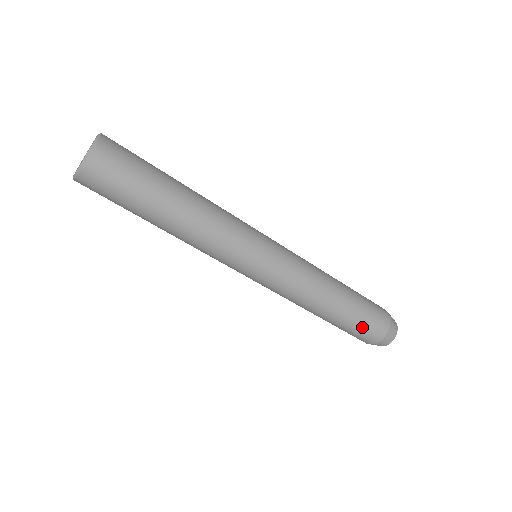
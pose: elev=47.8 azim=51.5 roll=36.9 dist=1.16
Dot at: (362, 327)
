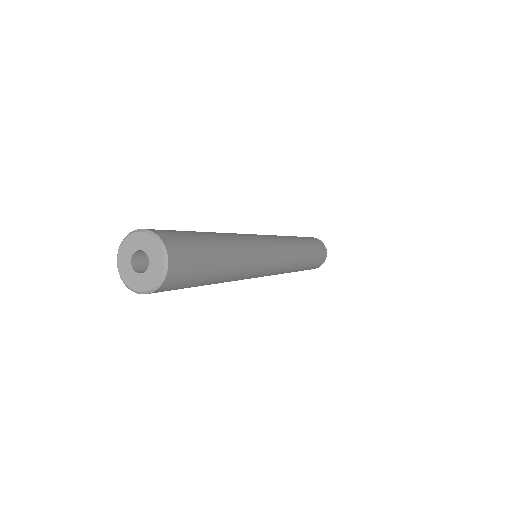
Dot at: (313, 267)
